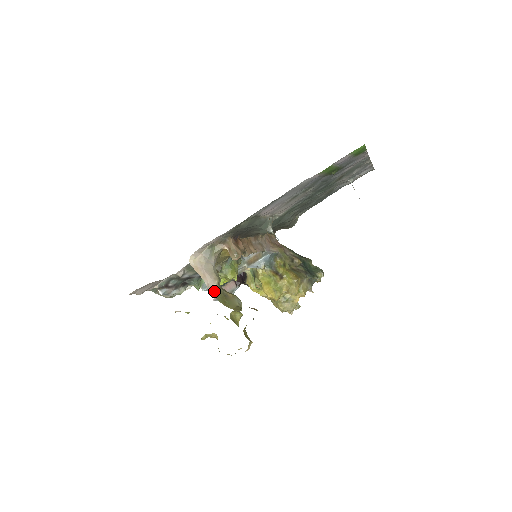
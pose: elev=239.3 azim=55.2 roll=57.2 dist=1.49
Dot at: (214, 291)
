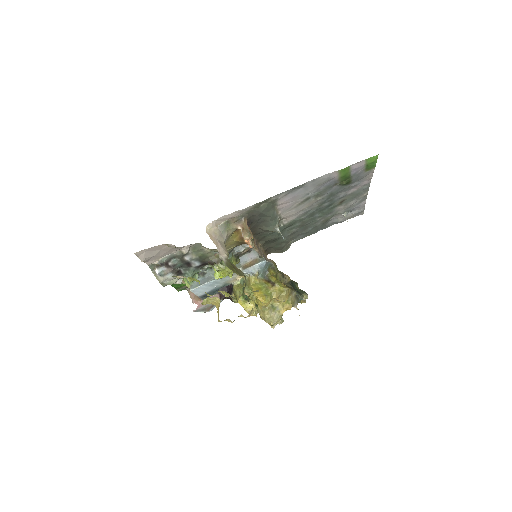
Dot at: (224, 259)
